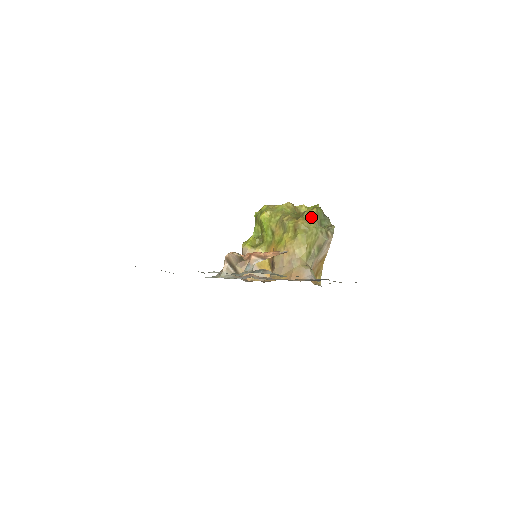
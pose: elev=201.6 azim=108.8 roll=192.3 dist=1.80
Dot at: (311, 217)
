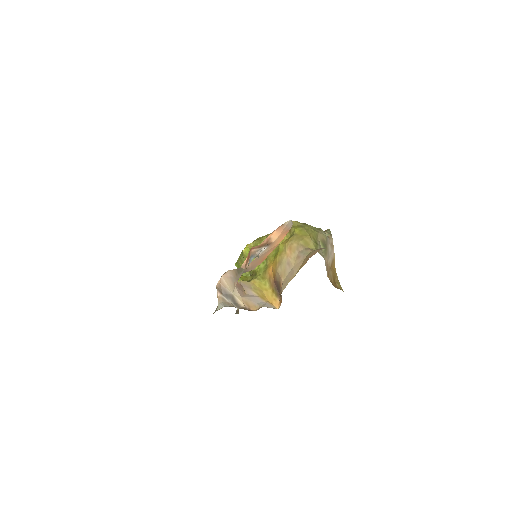
Dot at: occluded
